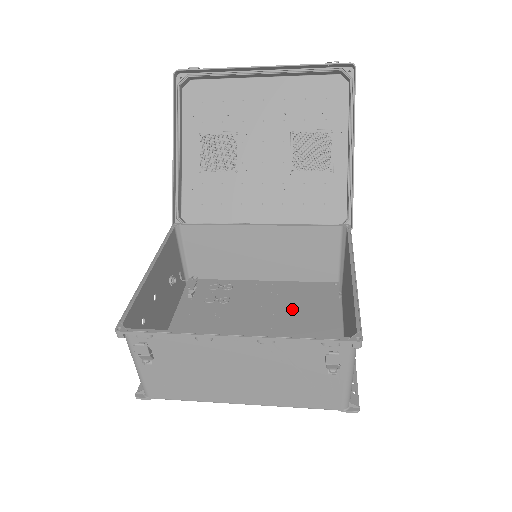
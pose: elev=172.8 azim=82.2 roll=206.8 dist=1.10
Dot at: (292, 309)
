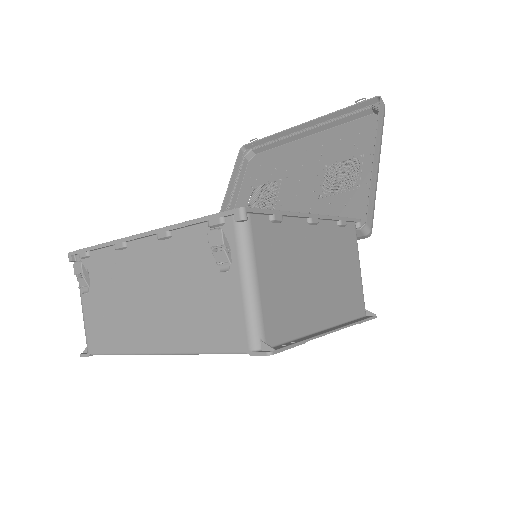
Dot at: occluded
